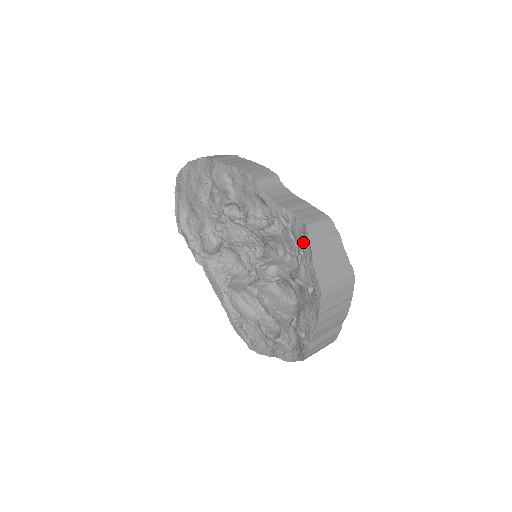
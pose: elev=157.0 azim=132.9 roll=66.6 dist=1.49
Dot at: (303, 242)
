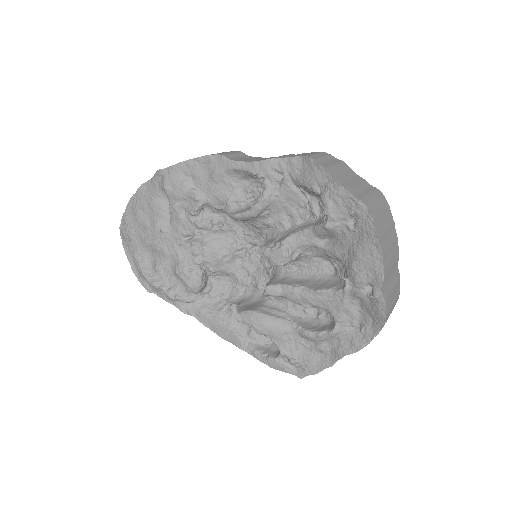
Dot at: (314, 174)
